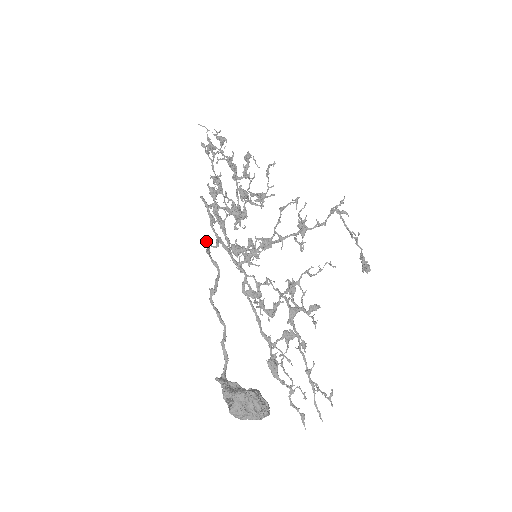
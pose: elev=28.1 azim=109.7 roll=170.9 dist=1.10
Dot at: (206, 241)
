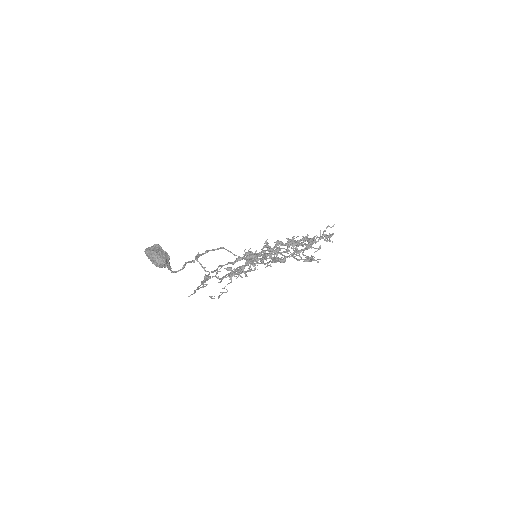
Dot at: (239, 256)
